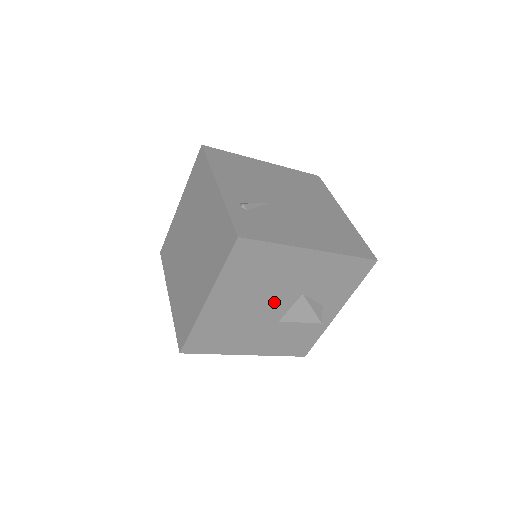
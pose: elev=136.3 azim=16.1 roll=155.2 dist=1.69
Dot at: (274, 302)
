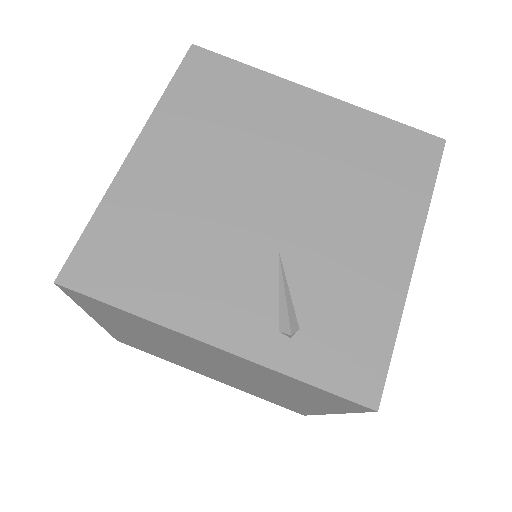
Dot at: occluded
